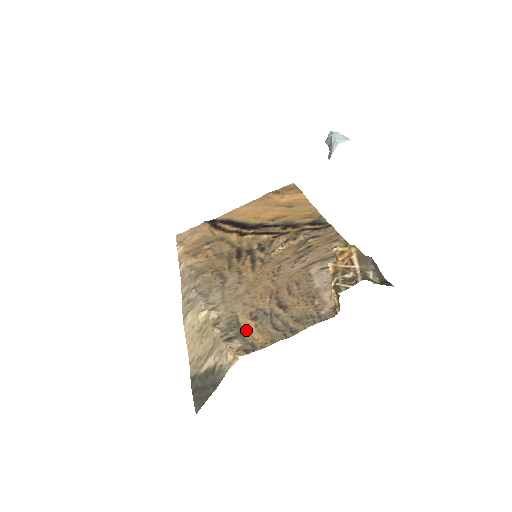
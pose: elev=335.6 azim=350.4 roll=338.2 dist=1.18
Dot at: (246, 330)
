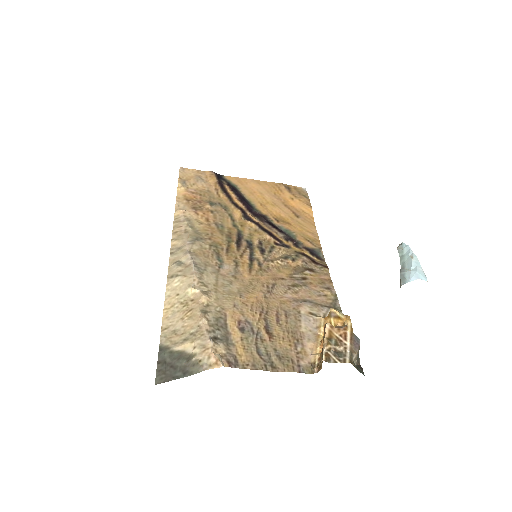
Dot at: (232, 338)
